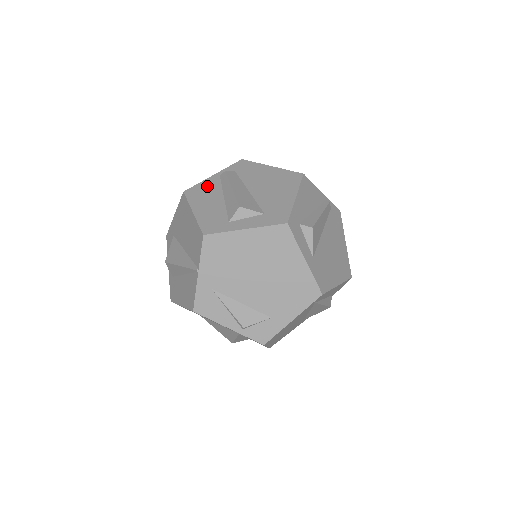
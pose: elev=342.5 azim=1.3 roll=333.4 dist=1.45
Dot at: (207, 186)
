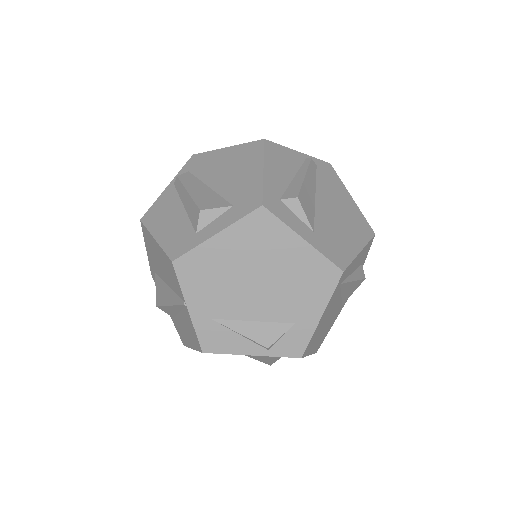
Dot at: (163, 202)
